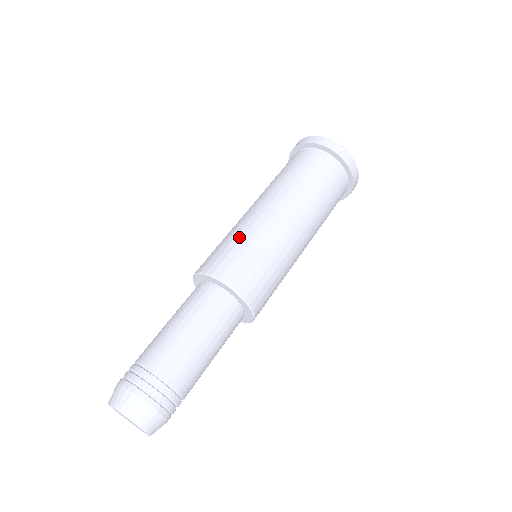
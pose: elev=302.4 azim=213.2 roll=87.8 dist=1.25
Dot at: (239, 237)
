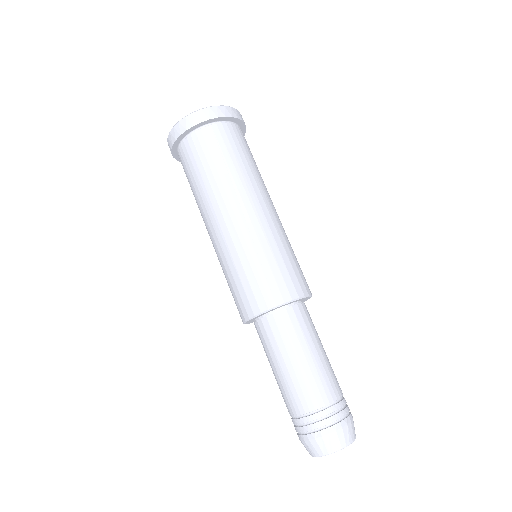
Dot at: (239, 265)
